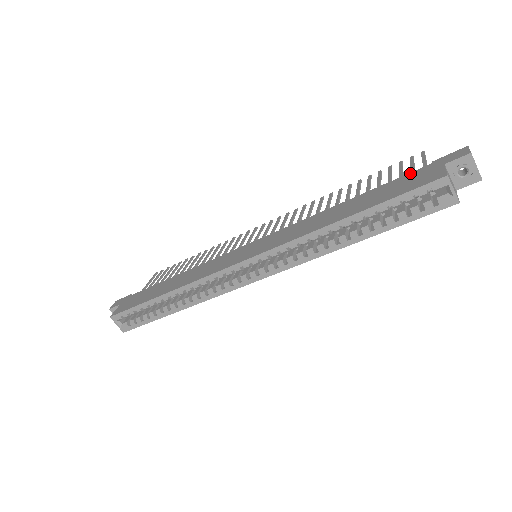
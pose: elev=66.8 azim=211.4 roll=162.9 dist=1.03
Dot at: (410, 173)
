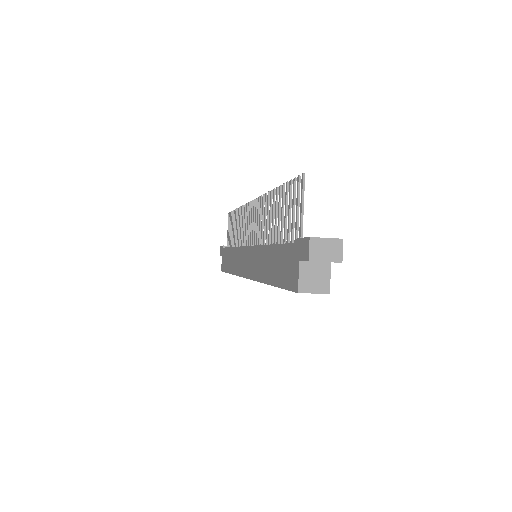
Dot at: (288, 246)
